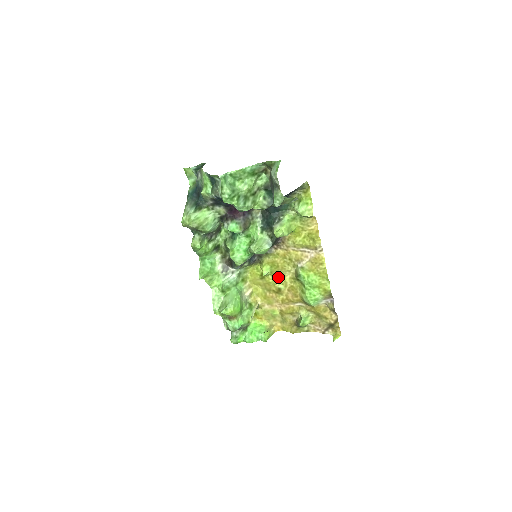
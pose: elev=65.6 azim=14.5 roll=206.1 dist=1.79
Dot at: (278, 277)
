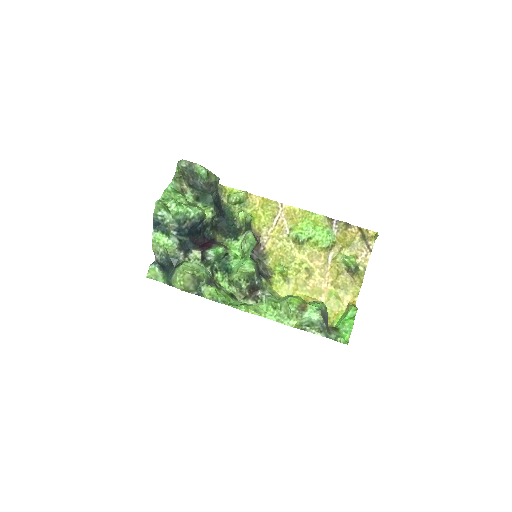
Dot at: (294, 264)
